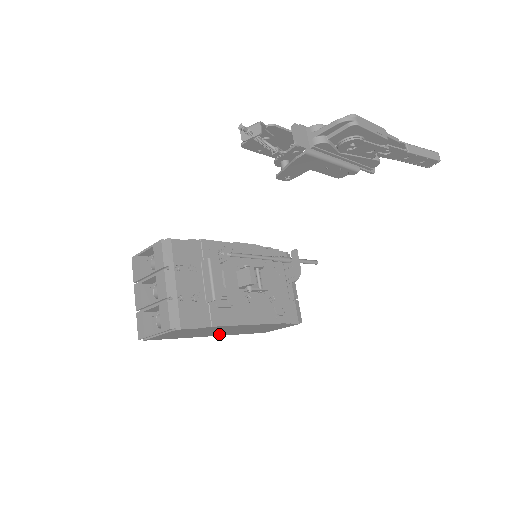
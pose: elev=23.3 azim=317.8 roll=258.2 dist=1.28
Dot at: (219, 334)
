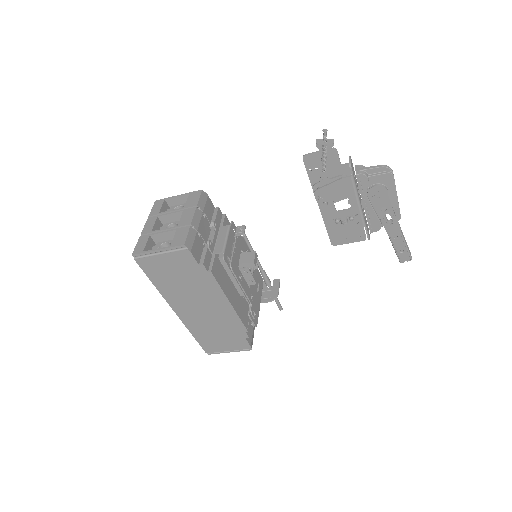
Dot at: (184, 312)
